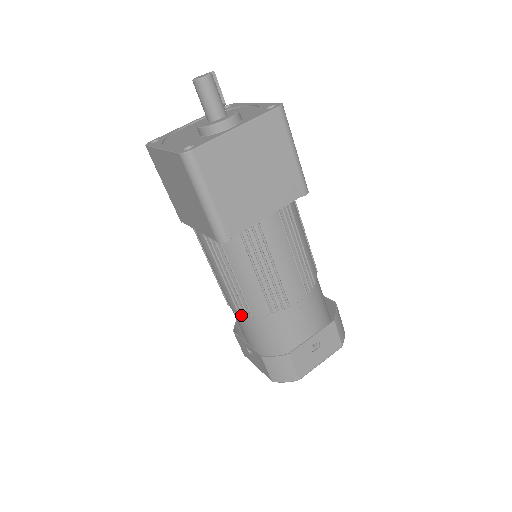
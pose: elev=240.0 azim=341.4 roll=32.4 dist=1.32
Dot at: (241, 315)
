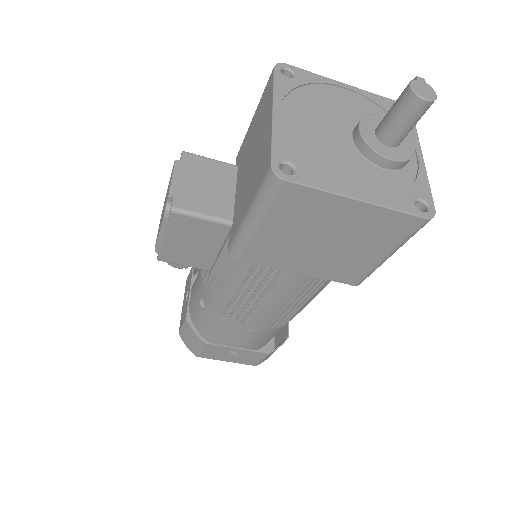
Dot at: (265, 329)
